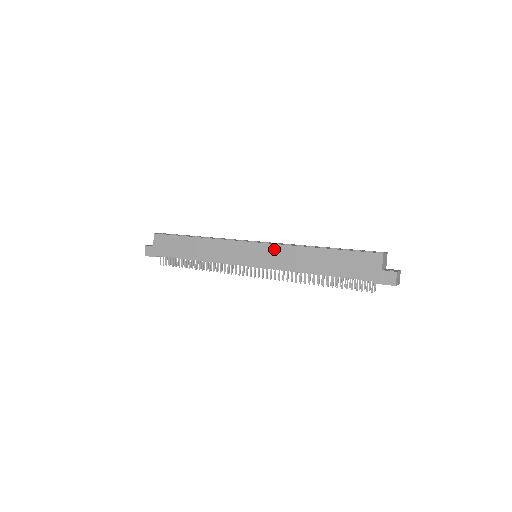
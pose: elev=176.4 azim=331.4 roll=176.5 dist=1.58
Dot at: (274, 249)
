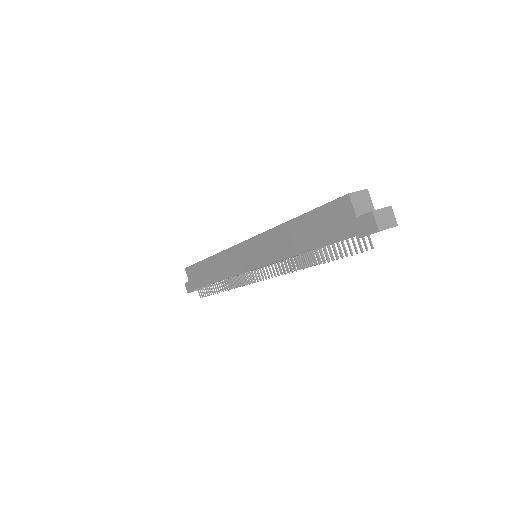
Dot at: (259, 241)
